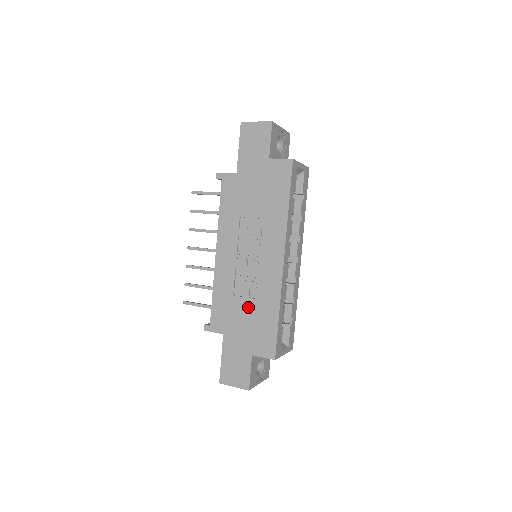
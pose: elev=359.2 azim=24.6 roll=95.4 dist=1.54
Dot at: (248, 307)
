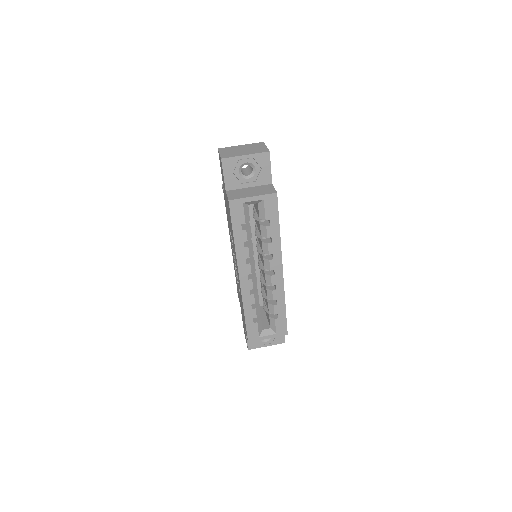
Dot at: occluded
